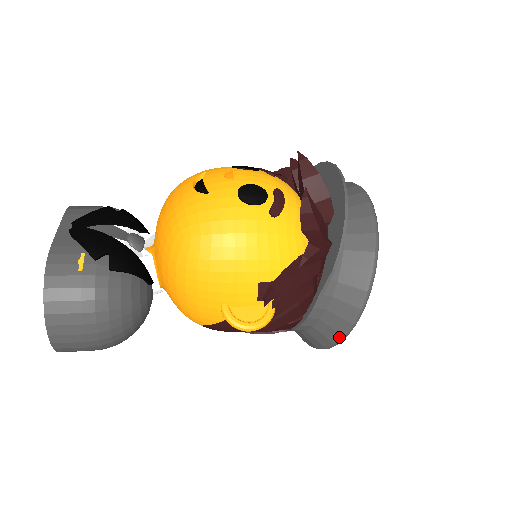
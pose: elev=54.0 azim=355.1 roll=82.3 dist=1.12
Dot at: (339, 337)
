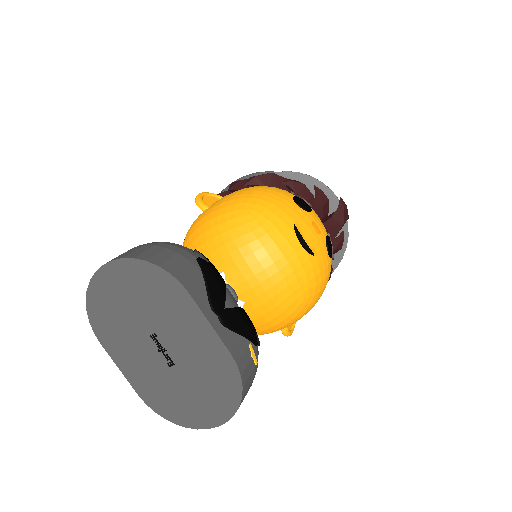
Dot at: occluded
